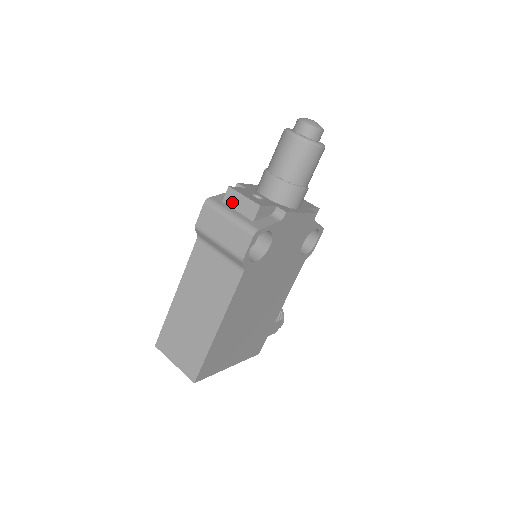
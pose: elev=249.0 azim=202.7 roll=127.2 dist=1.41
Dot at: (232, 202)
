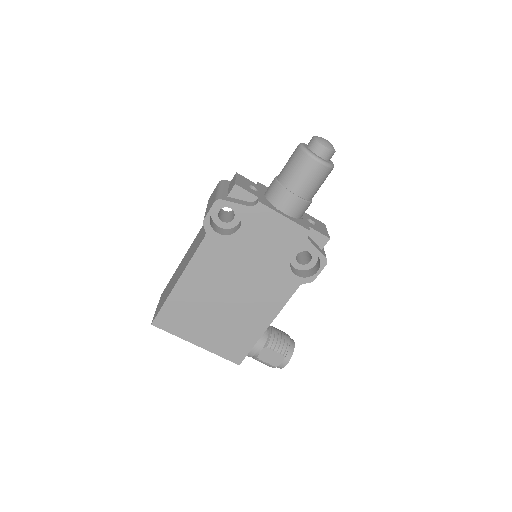
Dot at: occluded
